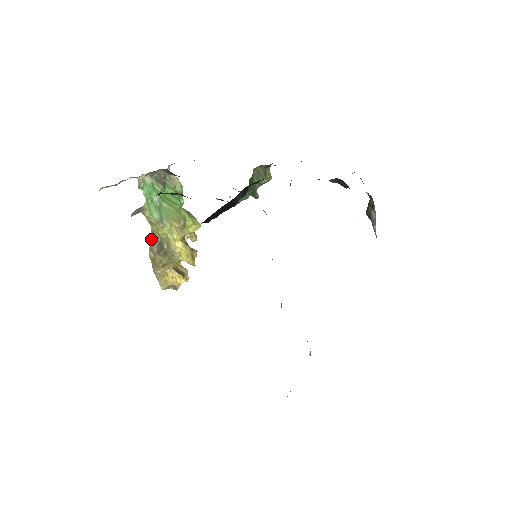
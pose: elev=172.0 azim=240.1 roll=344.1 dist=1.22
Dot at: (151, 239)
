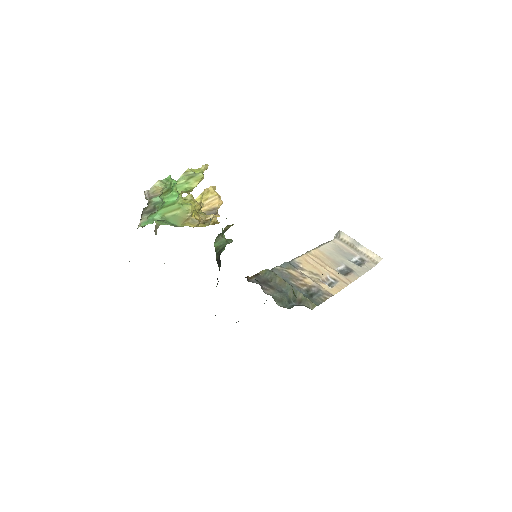
Dot at: occluded
